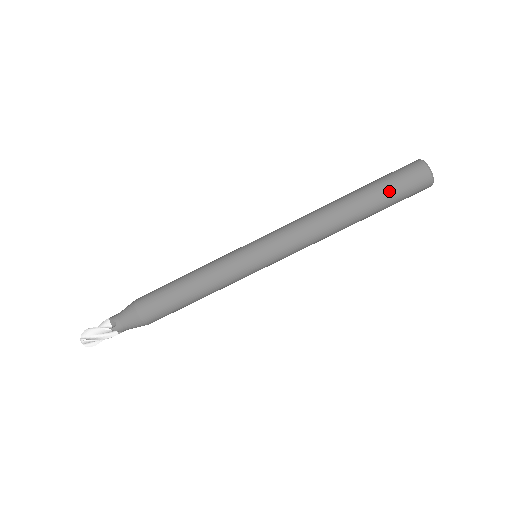
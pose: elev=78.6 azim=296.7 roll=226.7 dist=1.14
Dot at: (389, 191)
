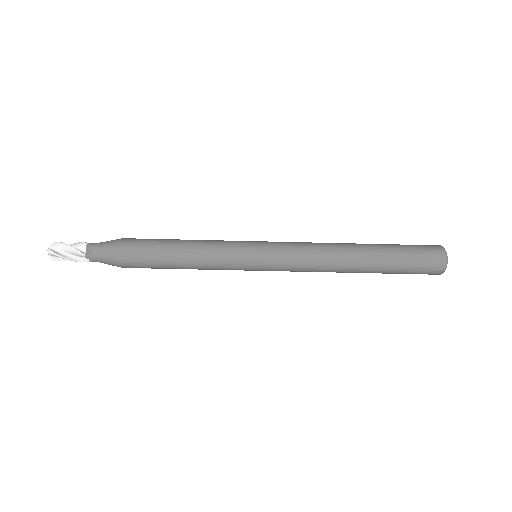
Dot at: (404, 262)
